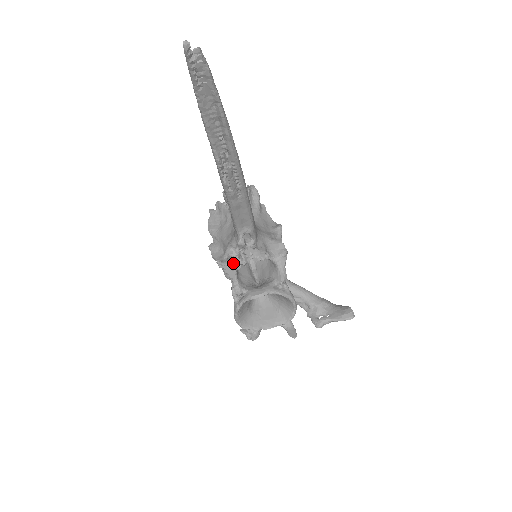
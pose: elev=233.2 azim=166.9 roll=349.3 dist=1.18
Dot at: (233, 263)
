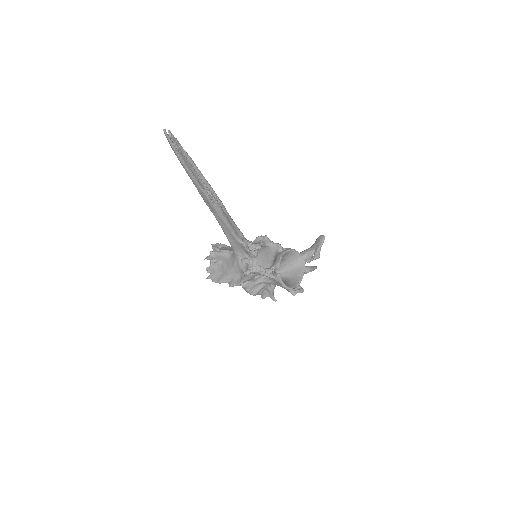
Dot at: (252, 263)
